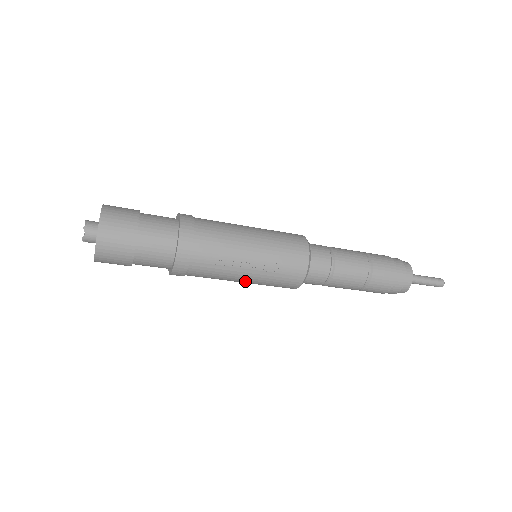
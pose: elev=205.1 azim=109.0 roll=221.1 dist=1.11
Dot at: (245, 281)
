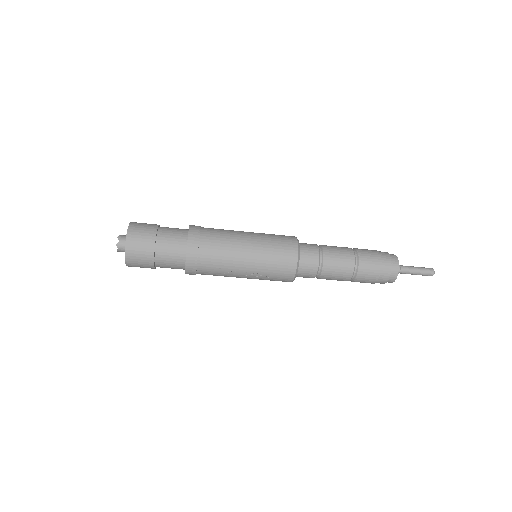
Dot at: occluded
